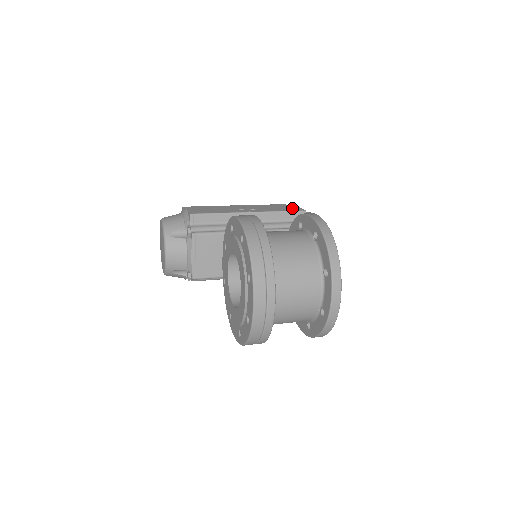
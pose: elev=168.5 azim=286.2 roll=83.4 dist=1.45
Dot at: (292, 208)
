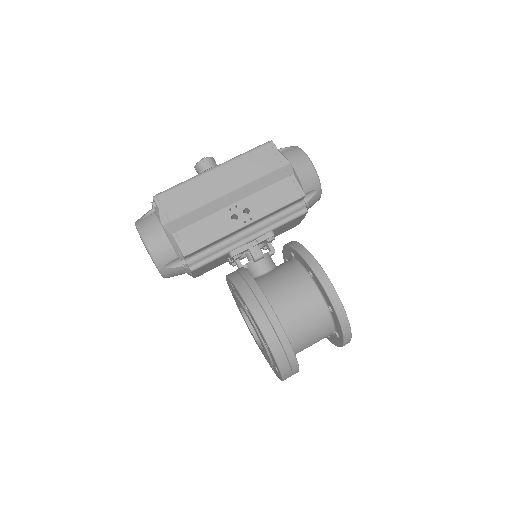
Dot at: (289, 190)
